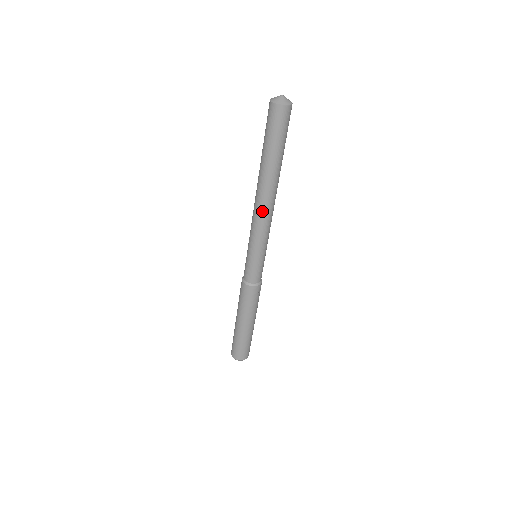
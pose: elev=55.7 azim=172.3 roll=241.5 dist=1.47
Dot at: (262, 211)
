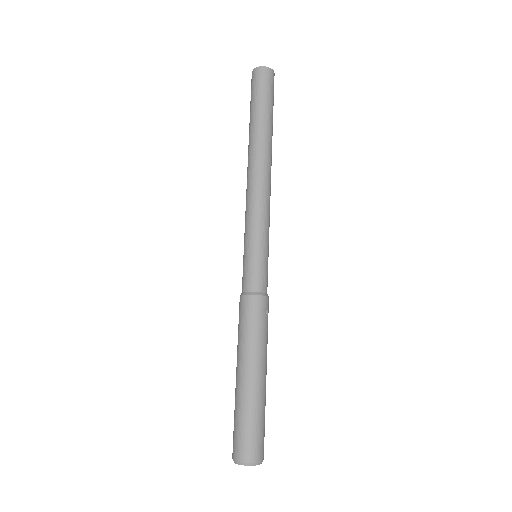
Dot at: (254, 181)
